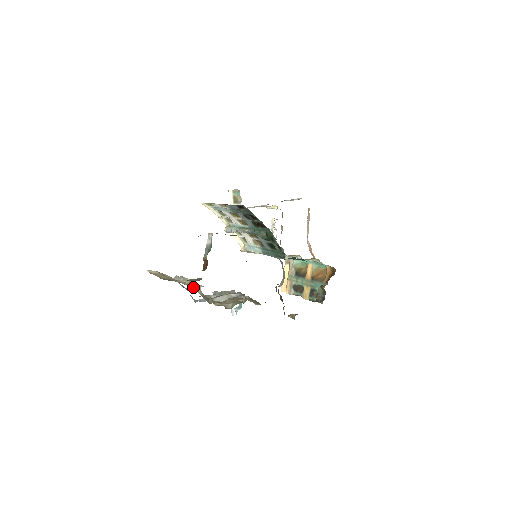
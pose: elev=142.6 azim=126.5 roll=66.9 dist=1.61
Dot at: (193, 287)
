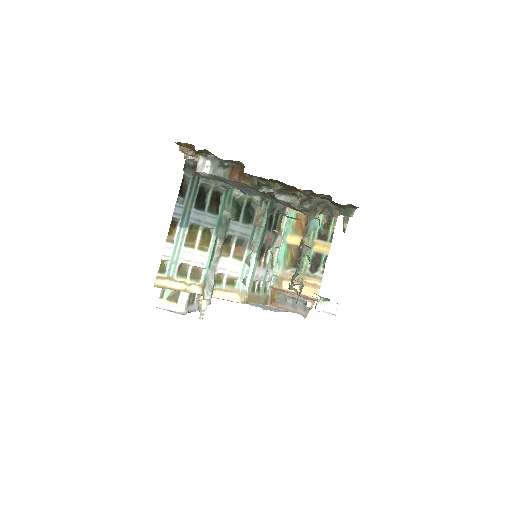
Dot at: occluded
